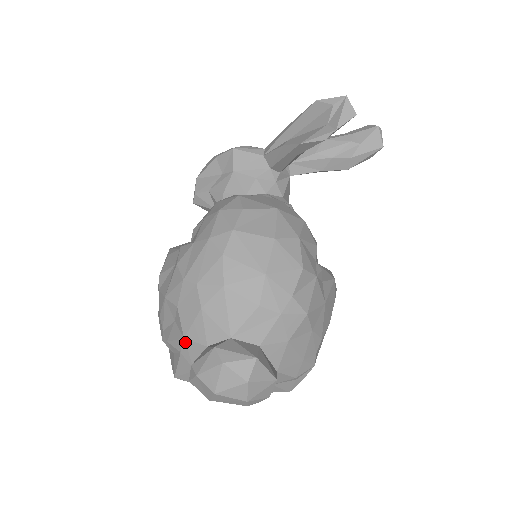
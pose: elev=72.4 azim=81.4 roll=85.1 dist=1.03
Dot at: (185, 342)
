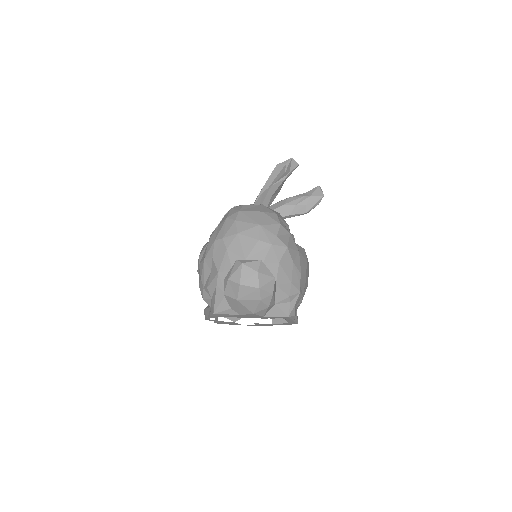
Dot at: (219, 275)
